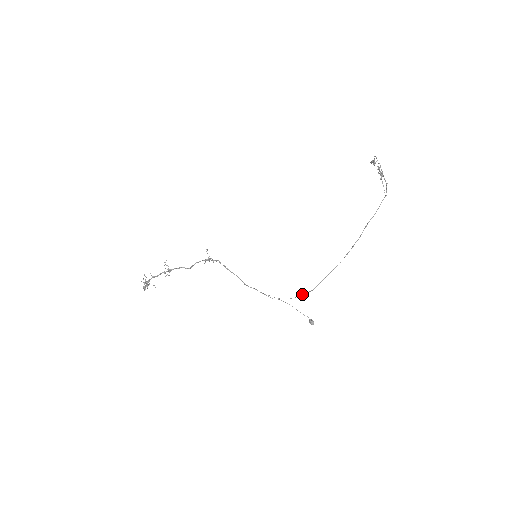
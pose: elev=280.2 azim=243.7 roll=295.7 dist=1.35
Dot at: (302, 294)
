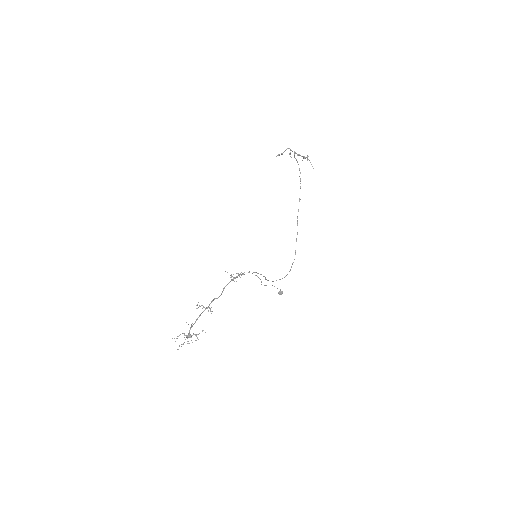
Dot at: (291, 266)
